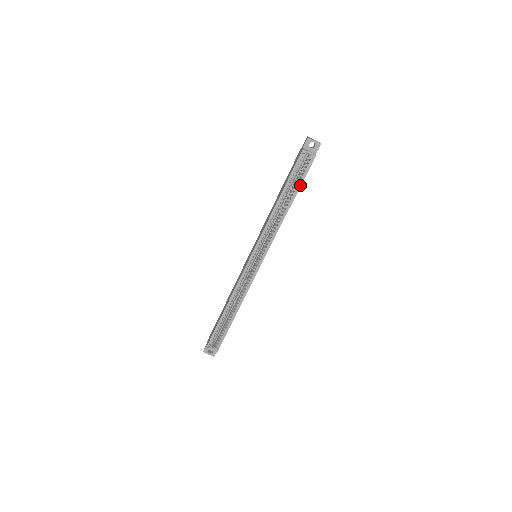
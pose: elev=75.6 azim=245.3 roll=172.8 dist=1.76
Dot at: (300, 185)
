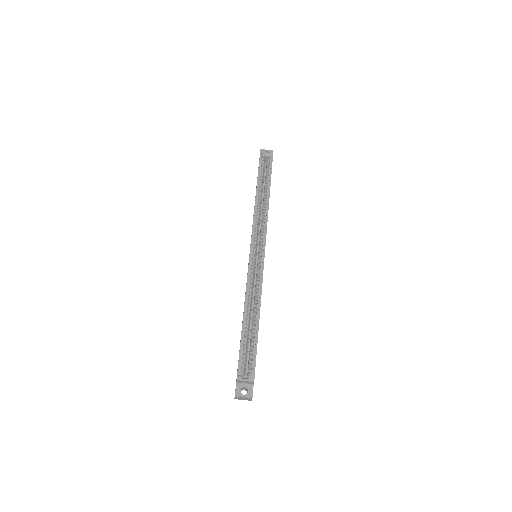
Dot at: (270, 176)
